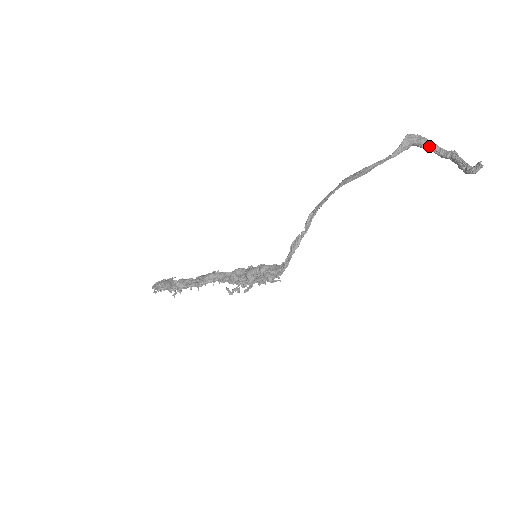
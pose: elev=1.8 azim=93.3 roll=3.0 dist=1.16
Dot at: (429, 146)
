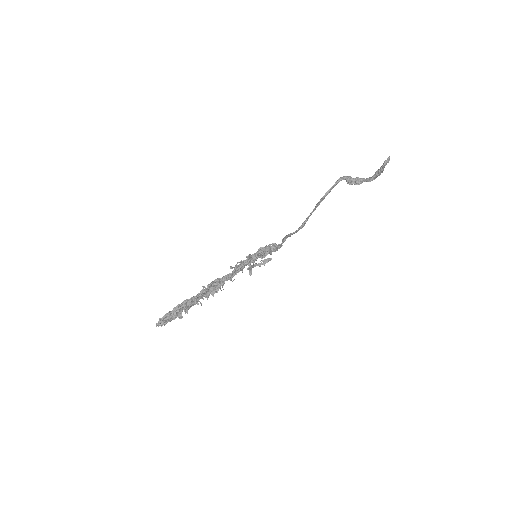
Dot at: (362, 179)
